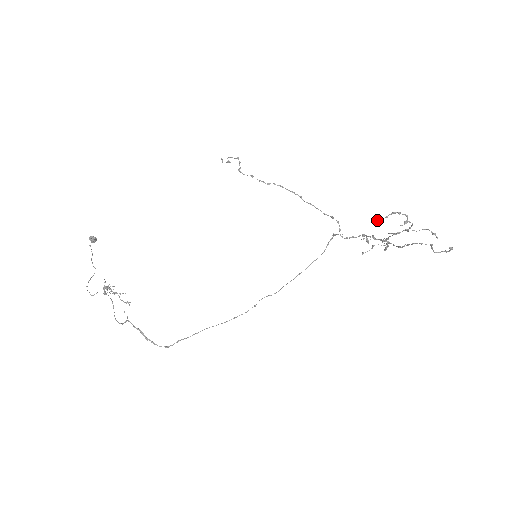
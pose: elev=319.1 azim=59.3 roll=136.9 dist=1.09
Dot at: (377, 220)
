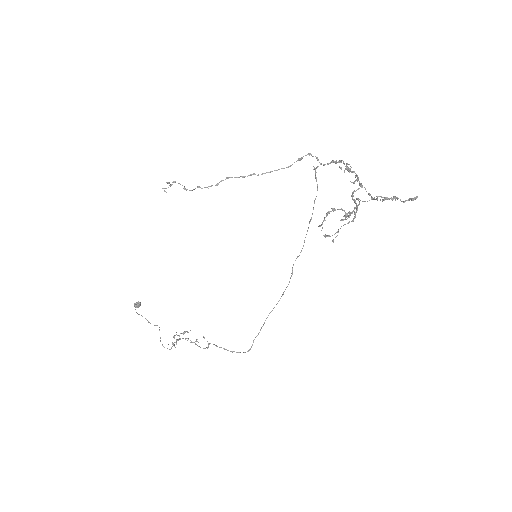
Dot at: (318, 226)
